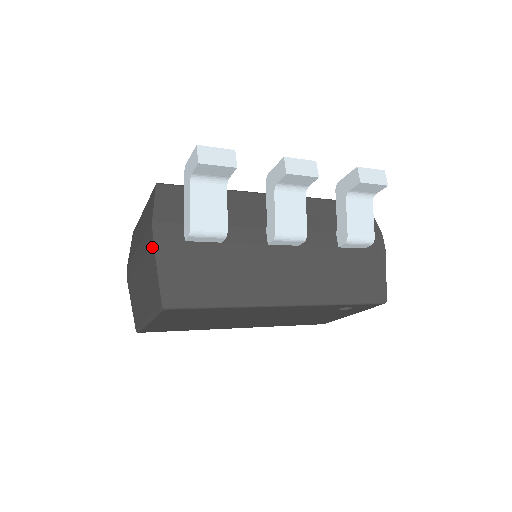
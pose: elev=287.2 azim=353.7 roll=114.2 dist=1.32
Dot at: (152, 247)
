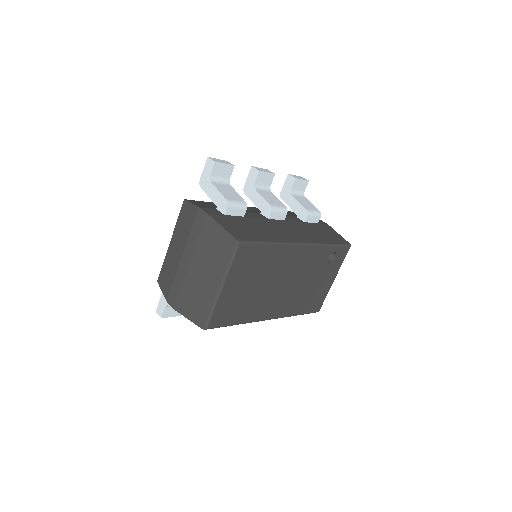
Dot at: (208, 219)
